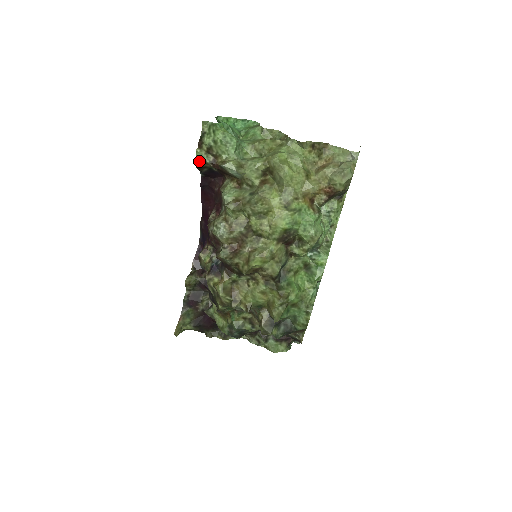
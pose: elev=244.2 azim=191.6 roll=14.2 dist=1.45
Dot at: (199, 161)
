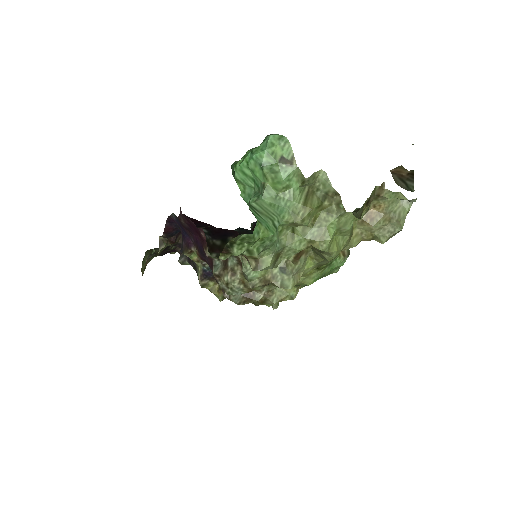
Dot at: occluded
